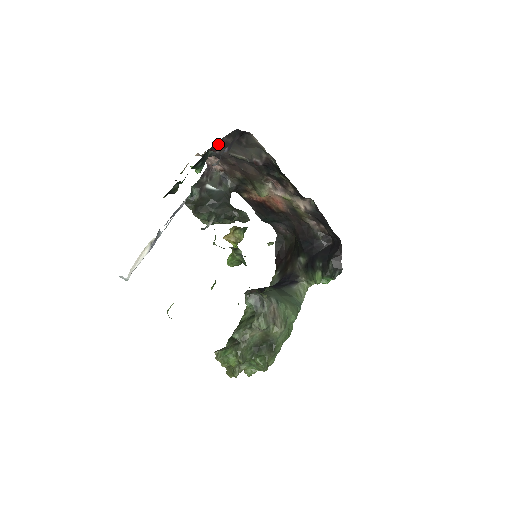
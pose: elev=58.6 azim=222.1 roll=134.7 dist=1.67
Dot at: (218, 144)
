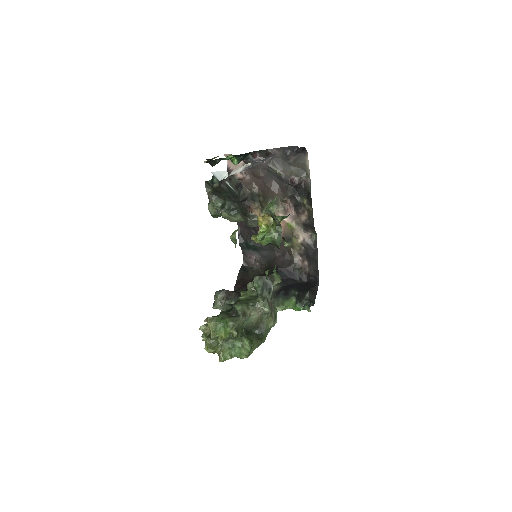
Dot at: (264, 152)
